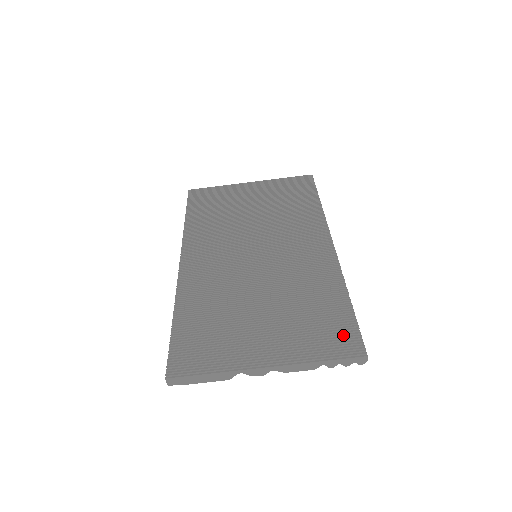
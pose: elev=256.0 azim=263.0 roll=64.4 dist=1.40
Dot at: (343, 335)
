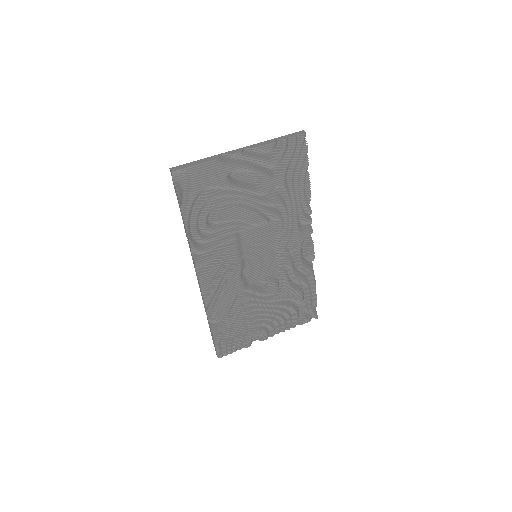
Dot at: occluded
